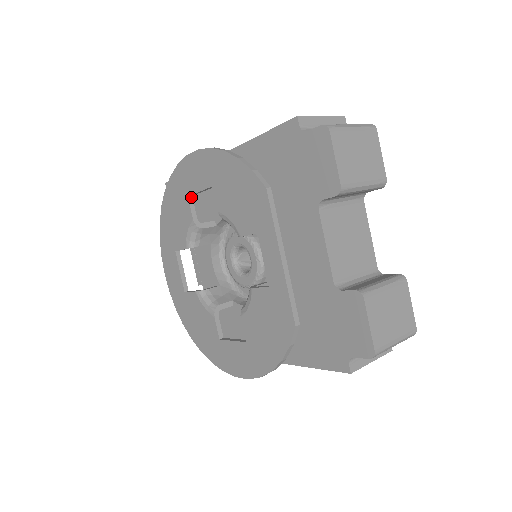
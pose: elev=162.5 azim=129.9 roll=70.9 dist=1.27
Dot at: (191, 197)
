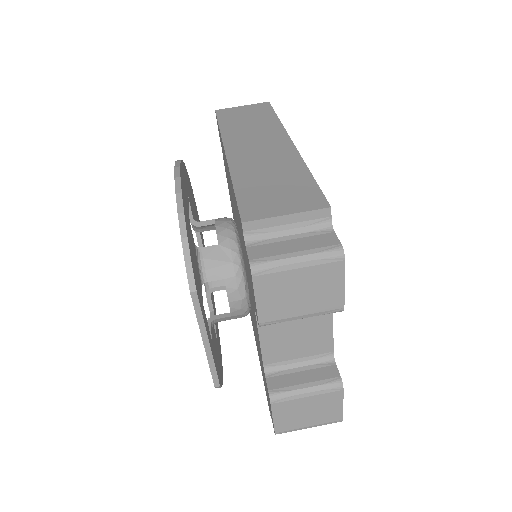
Dot at: occluded
